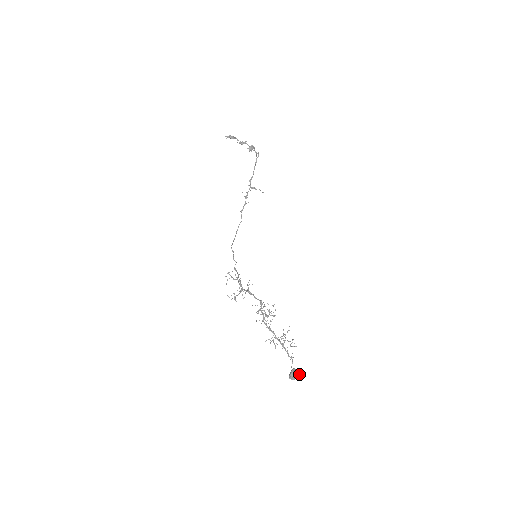
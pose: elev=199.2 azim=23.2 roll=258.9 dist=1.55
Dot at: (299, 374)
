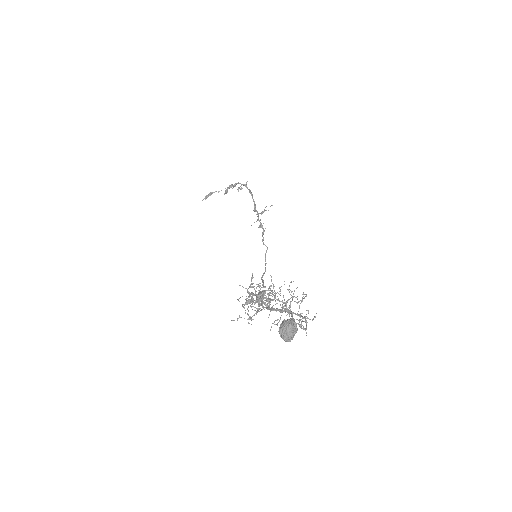
Dot at: (291, 322)
